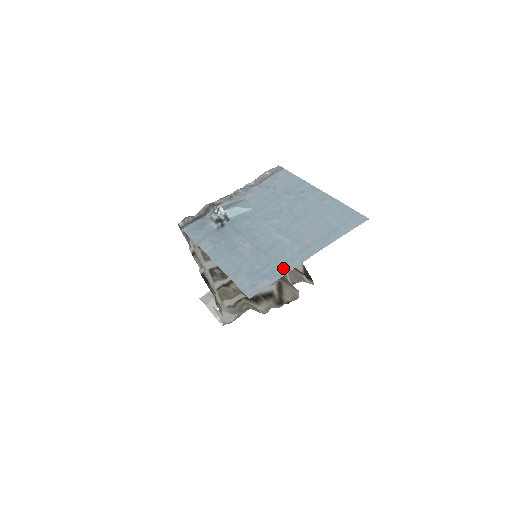
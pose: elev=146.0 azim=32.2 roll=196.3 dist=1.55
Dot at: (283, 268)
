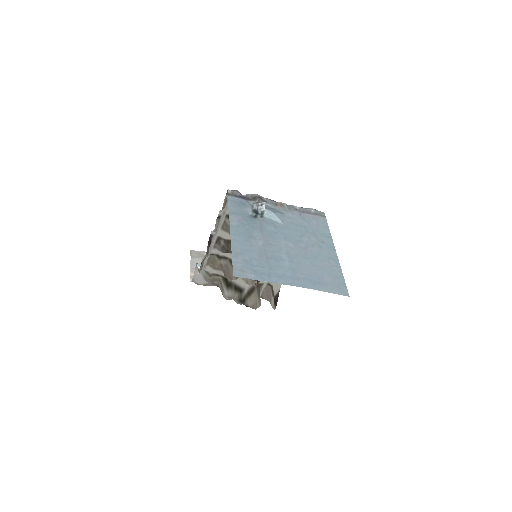
Dot at: (270, 277)
